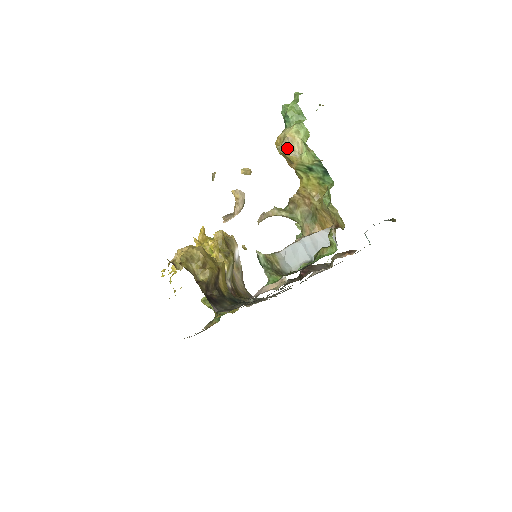
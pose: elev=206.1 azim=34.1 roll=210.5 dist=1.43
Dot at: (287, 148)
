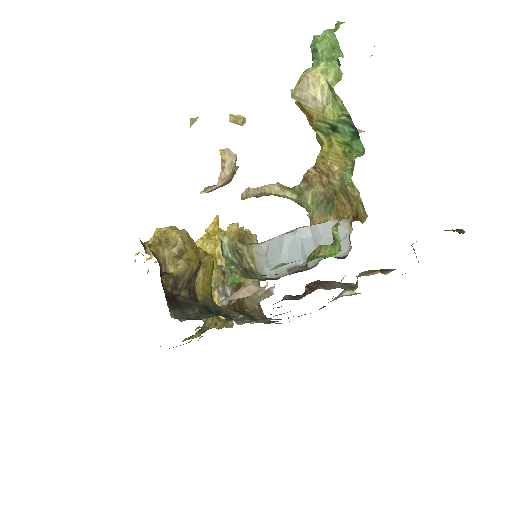
Dot at: (305, 94)
